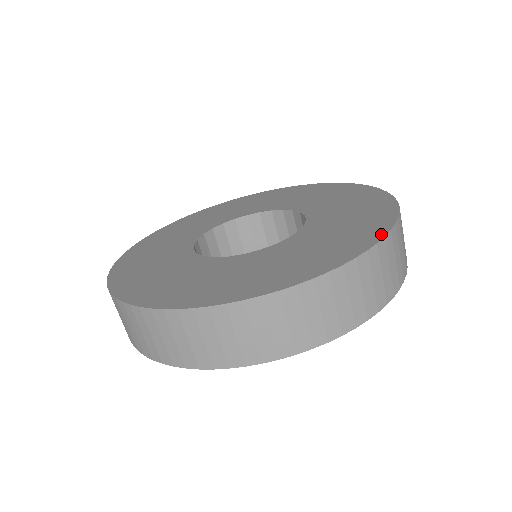
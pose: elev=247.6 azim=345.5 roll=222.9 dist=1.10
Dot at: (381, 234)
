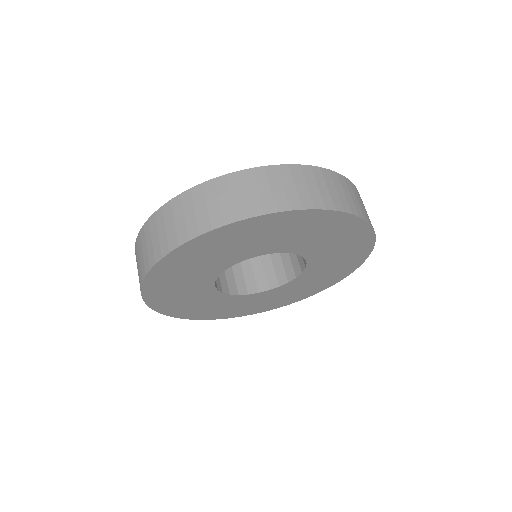
Dot at: (300, 167)
